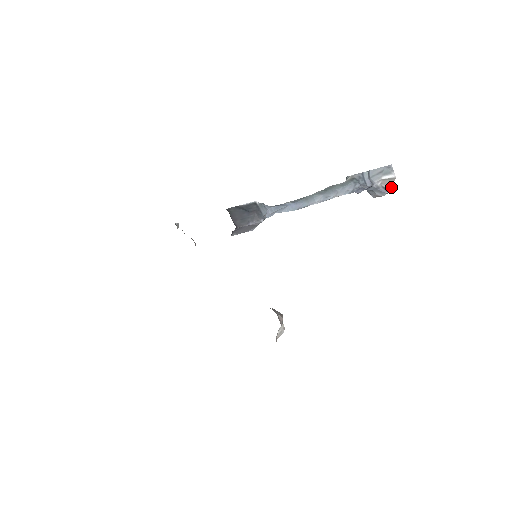
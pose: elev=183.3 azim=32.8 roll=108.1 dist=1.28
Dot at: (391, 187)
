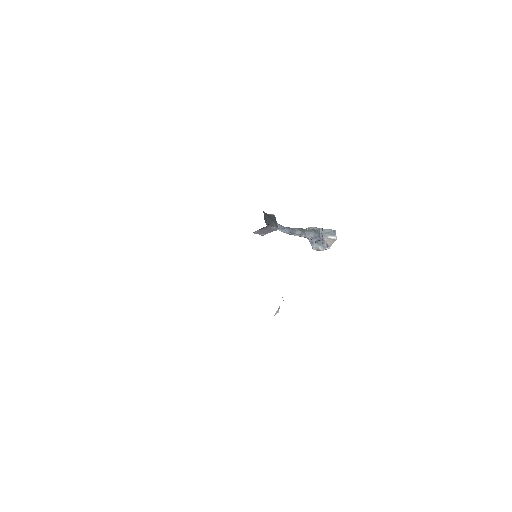
Dot at: (331, 245)
